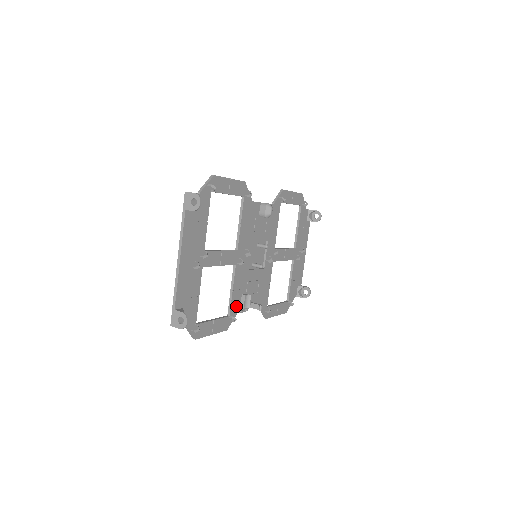
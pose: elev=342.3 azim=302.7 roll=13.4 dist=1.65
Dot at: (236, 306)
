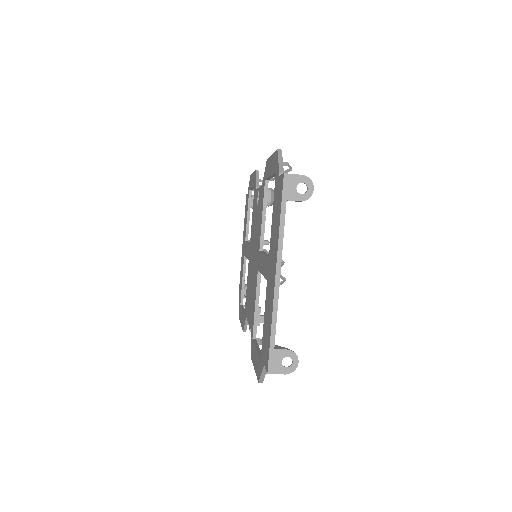
Dot at: occluded
